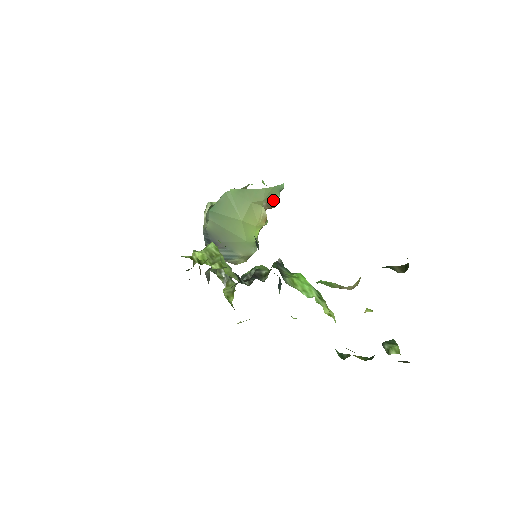
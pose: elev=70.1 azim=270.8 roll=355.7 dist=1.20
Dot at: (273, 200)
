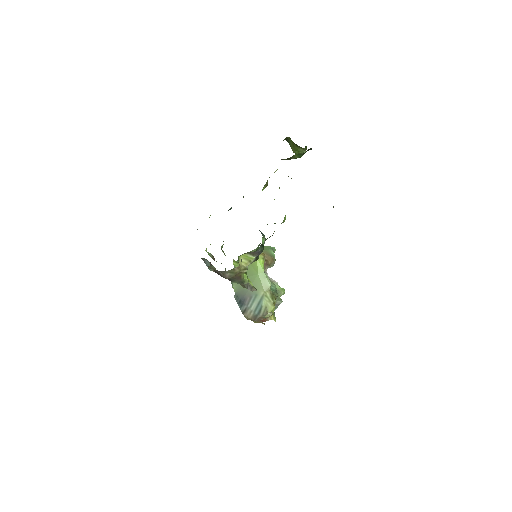
Dot at: (269, 254)
